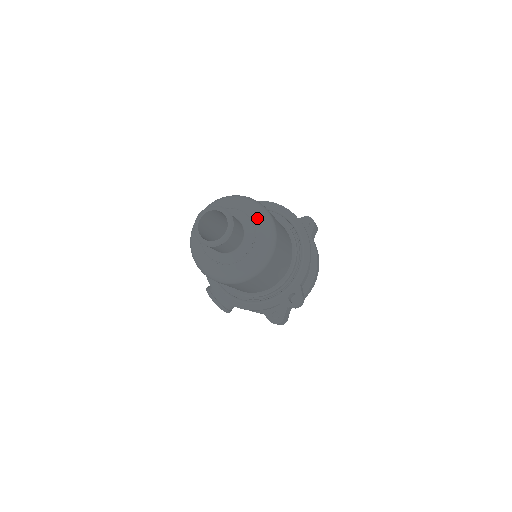
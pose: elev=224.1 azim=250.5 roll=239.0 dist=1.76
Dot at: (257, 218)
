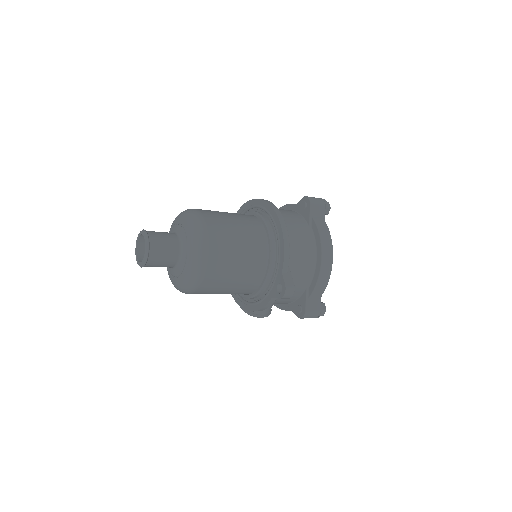
Dot at: (187, 226)
